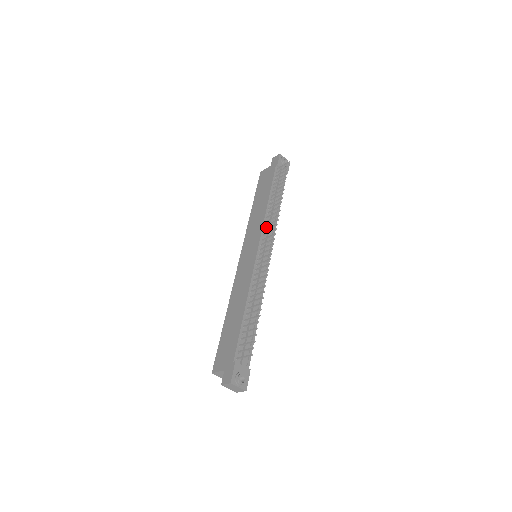
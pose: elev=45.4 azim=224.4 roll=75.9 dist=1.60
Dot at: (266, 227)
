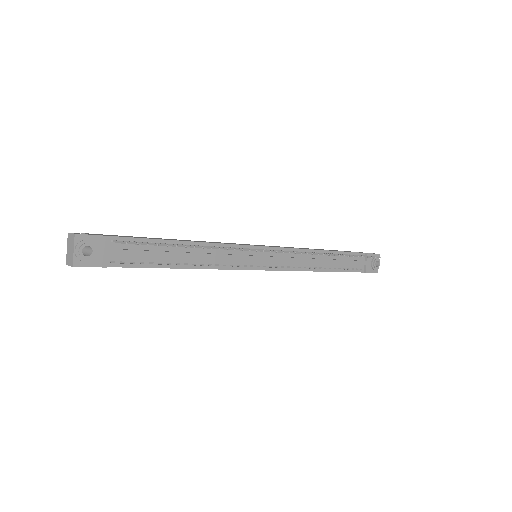
Dot at: (295, 254)
